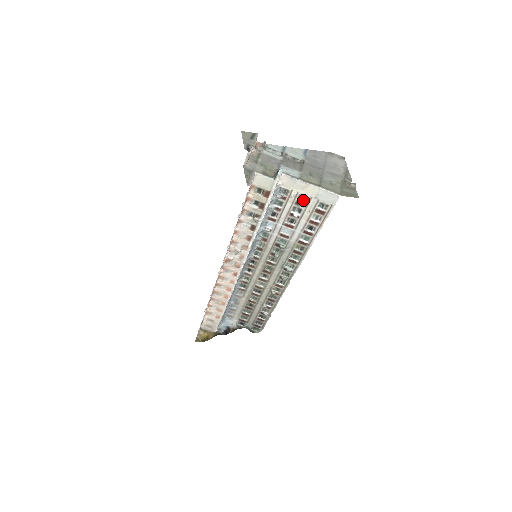
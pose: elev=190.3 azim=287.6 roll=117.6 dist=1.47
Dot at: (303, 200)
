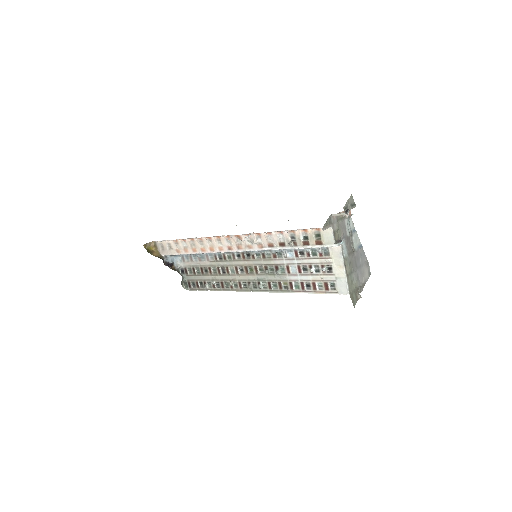
Dot at: (328, 269)
